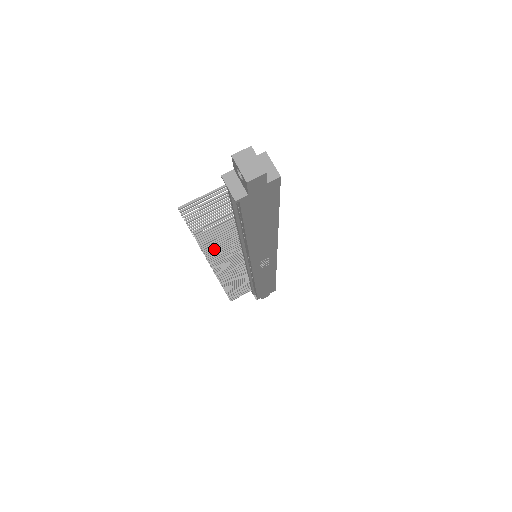
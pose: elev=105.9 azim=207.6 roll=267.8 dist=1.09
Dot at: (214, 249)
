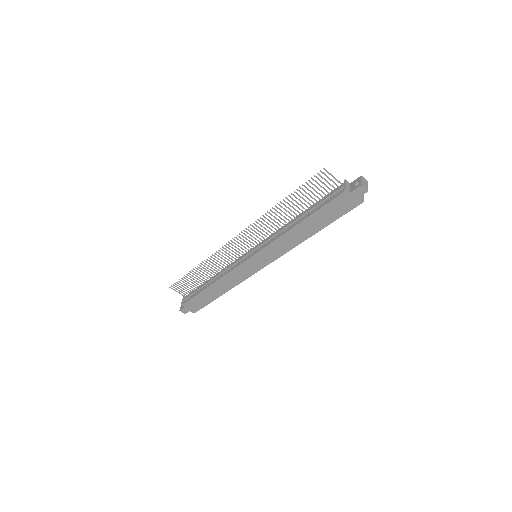
Dot at: (270, 217)
